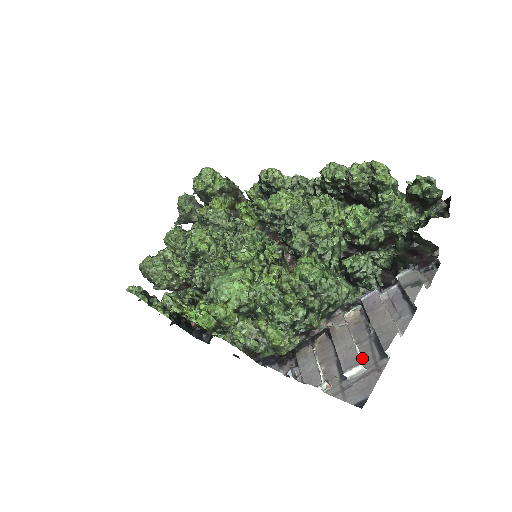
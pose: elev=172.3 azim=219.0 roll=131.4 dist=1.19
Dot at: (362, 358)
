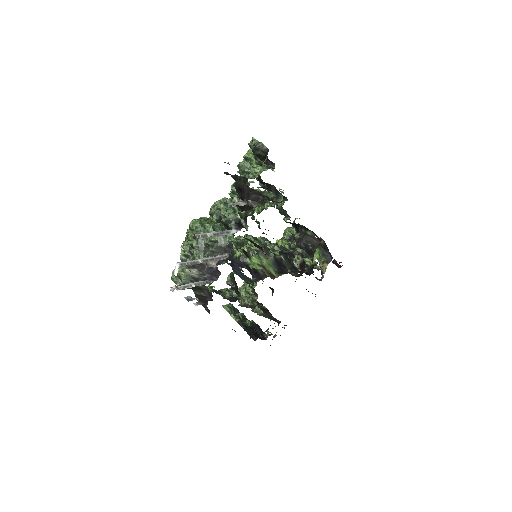
Dot at: occluded
